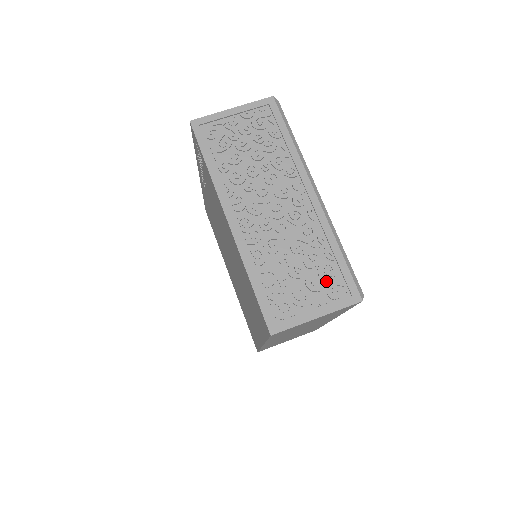
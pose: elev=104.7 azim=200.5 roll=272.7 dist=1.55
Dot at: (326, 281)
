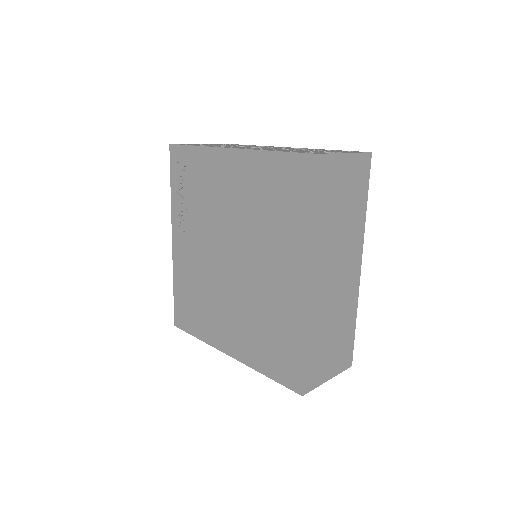
Dot at: occluded
